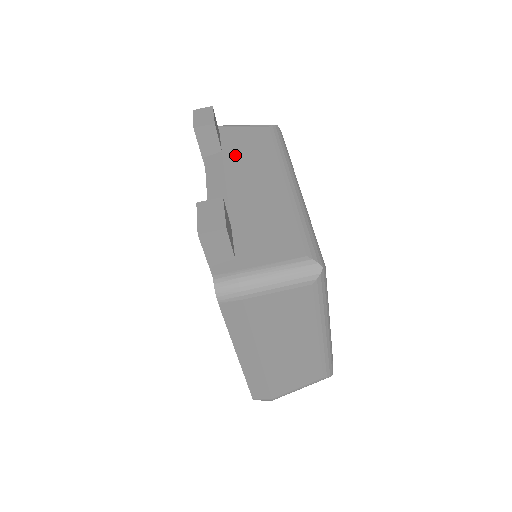
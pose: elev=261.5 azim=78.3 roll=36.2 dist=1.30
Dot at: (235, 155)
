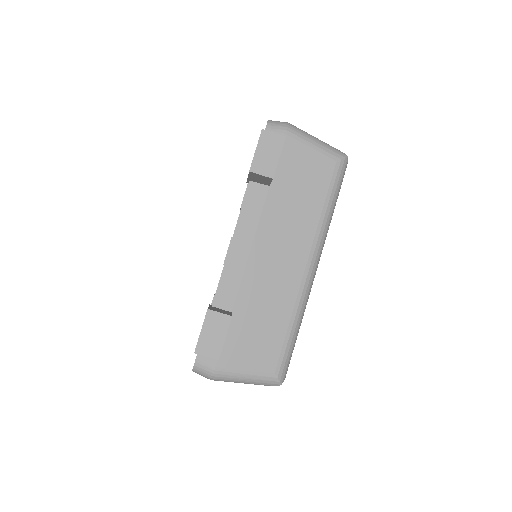
Dot at: (279, 201)
